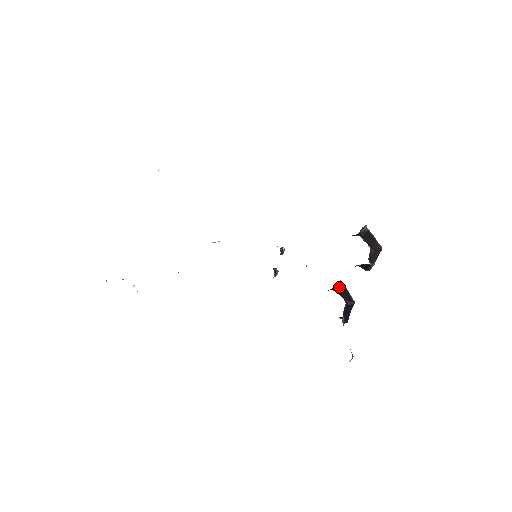
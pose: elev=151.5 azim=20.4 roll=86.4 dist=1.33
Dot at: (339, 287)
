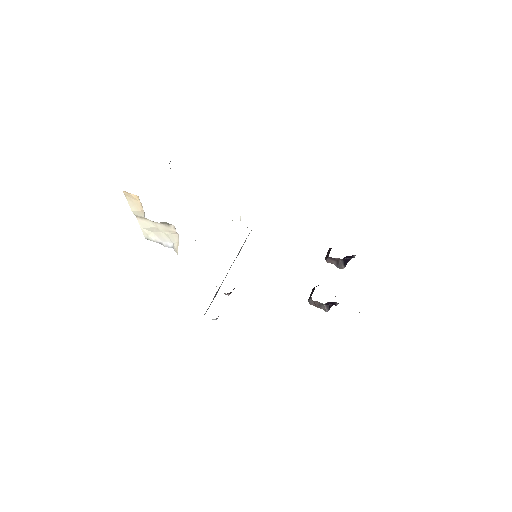
Dot at: occluded
